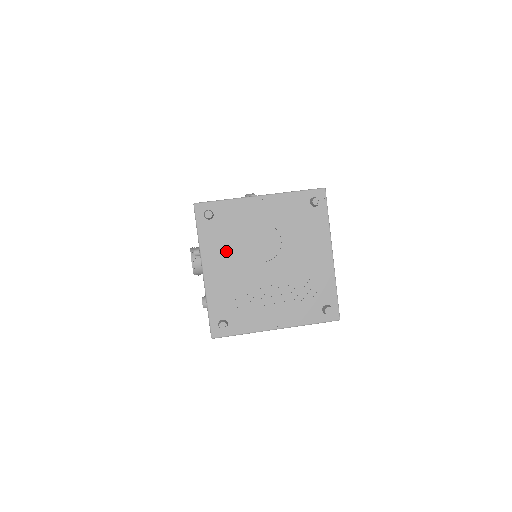
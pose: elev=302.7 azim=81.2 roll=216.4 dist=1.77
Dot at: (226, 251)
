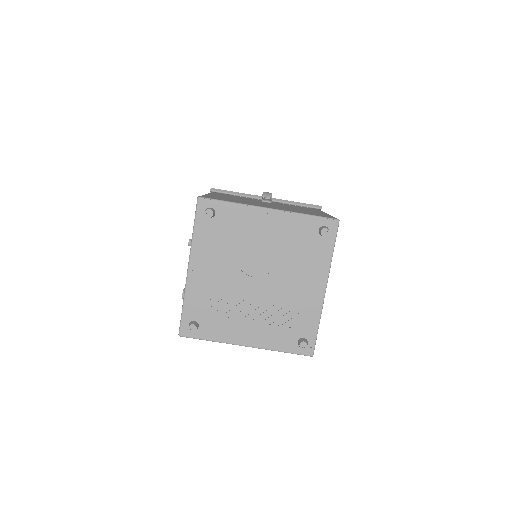
Dot at: (217, 255)
